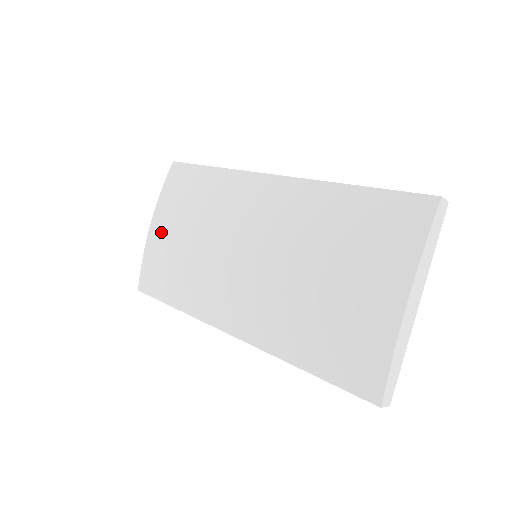
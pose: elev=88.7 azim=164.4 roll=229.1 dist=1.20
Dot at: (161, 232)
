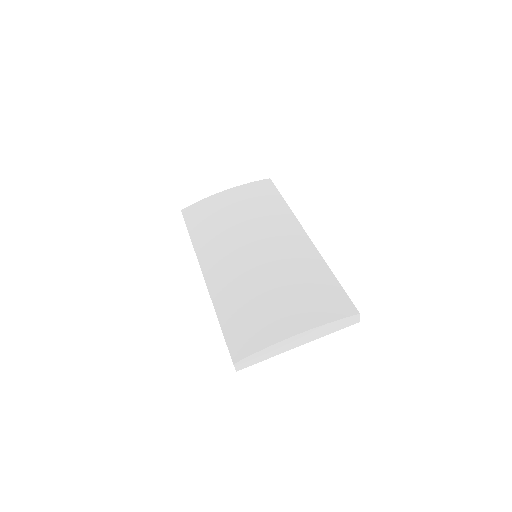
Dot at: (226, 199)
